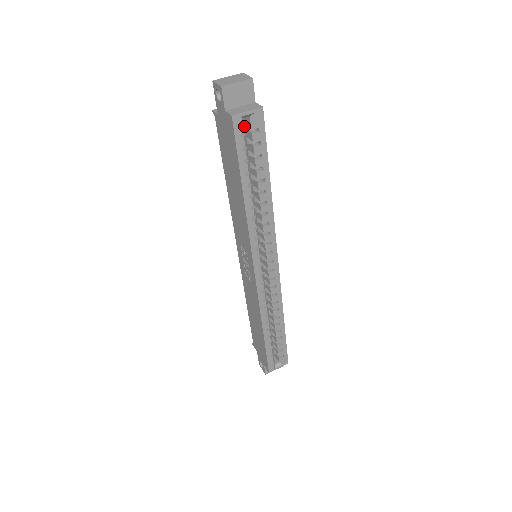
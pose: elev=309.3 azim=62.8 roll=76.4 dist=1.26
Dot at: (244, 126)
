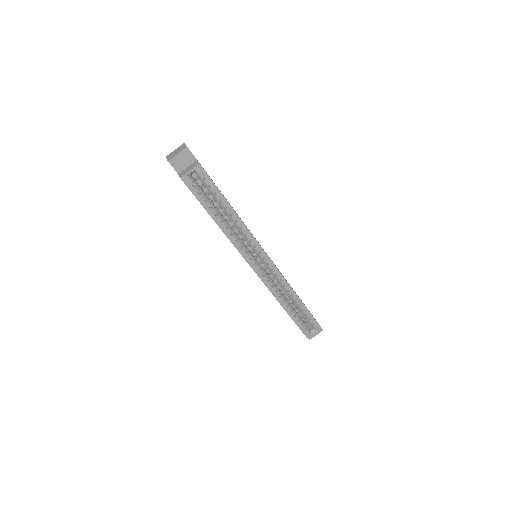
Dot at: (193, 180)
